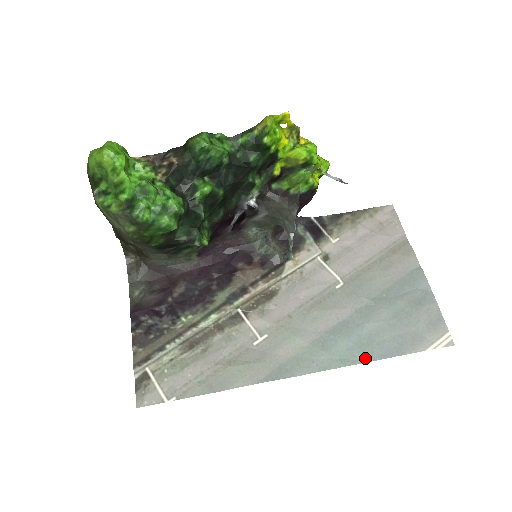
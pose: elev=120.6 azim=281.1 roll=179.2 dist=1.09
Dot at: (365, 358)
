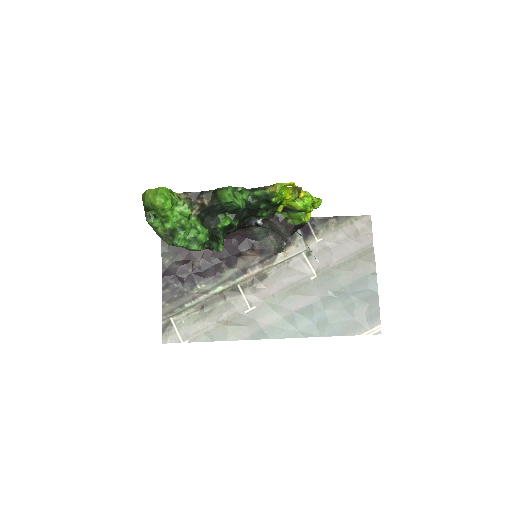
Dot at: (318, 334)
